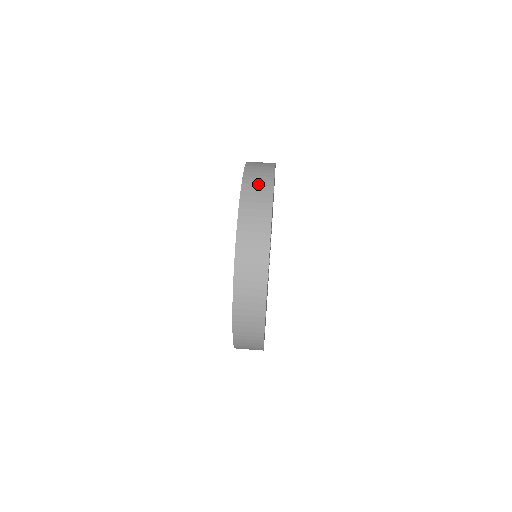
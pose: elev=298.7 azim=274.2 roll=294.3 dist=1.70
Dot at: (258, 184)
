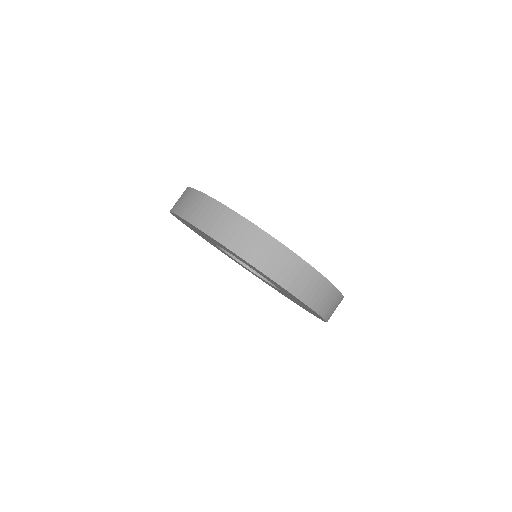
Dot at: (242, 237)
